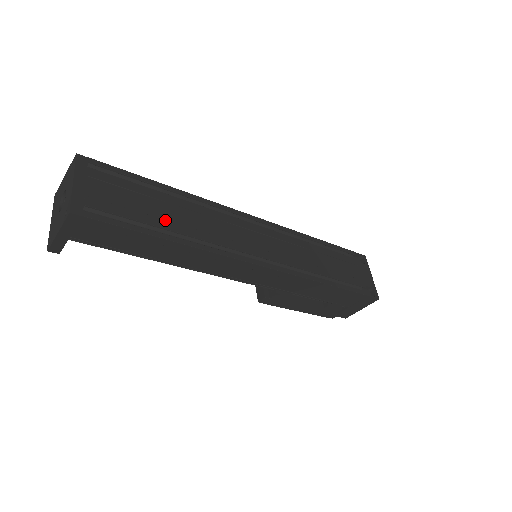
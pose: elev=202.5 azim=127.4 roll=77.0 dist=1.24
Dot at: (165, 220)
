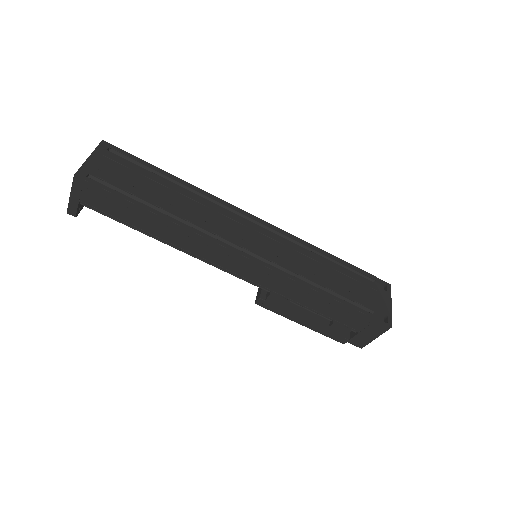
Dot at: (159, 199)
